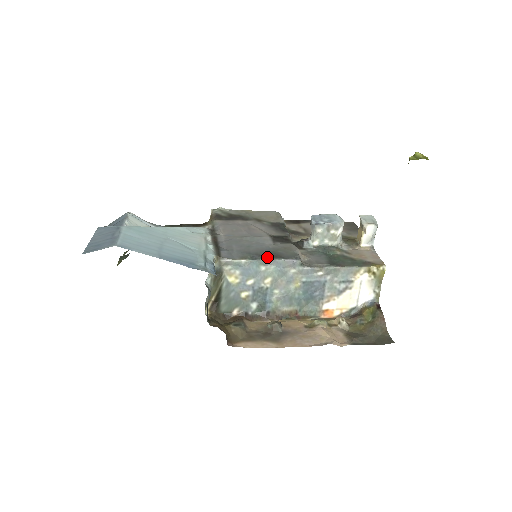
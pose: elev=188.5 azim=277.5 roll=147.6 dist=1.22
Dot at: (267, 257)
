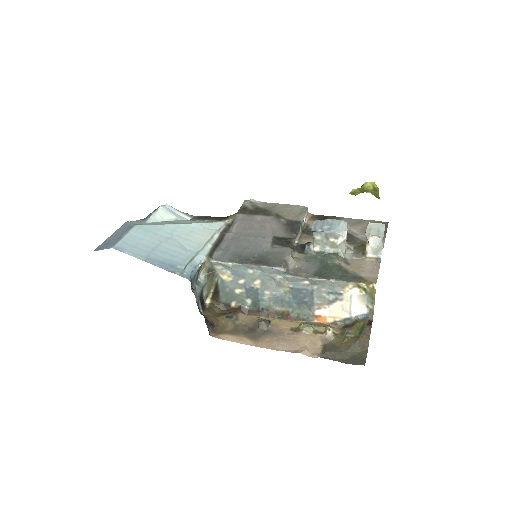
Dot at: (252, 262)
